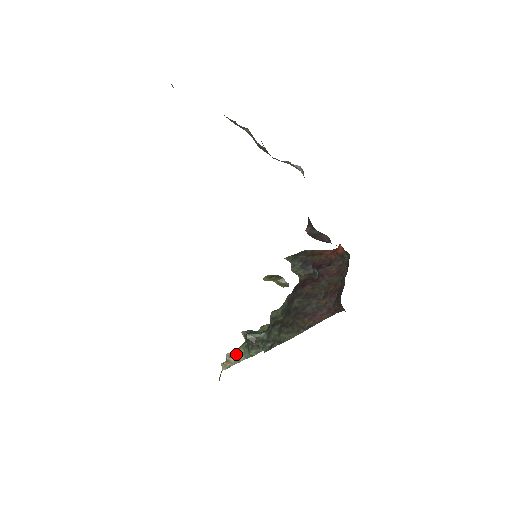
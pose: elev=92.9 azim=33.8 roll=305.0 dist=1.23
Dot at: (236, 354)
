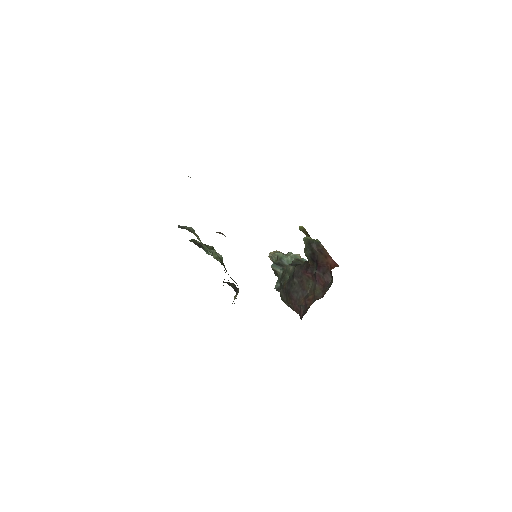
Dot at: occluded
